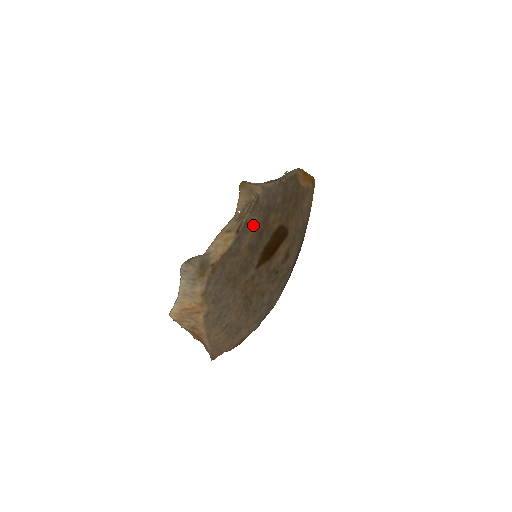
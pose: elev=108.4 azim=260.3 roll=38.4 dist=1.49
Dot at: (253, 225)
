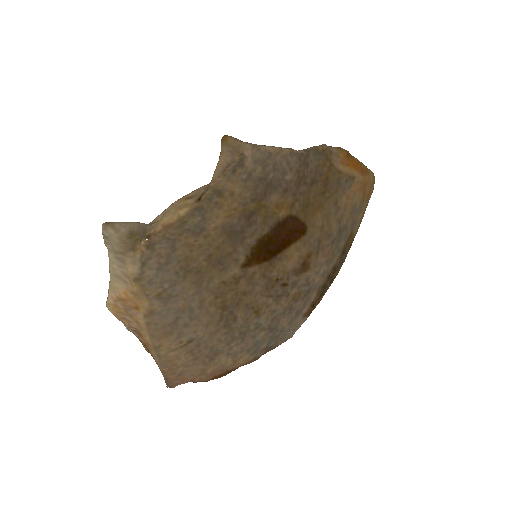
Dot at: (232, 198)
